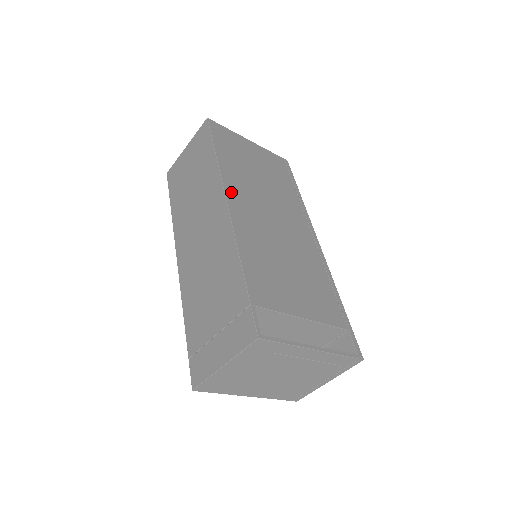
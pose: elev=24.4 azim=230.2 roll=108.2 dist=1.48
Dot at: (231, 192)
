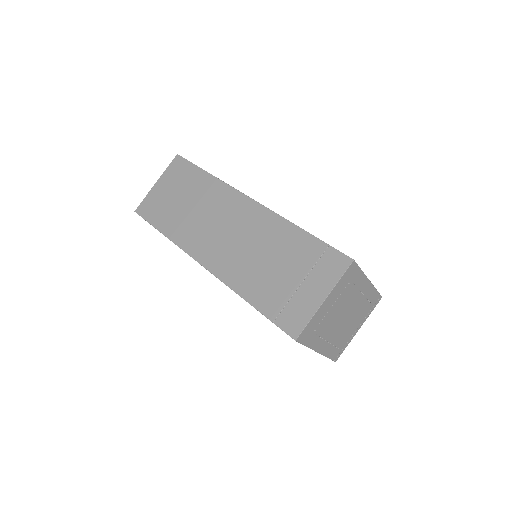
Dot at: occluded
